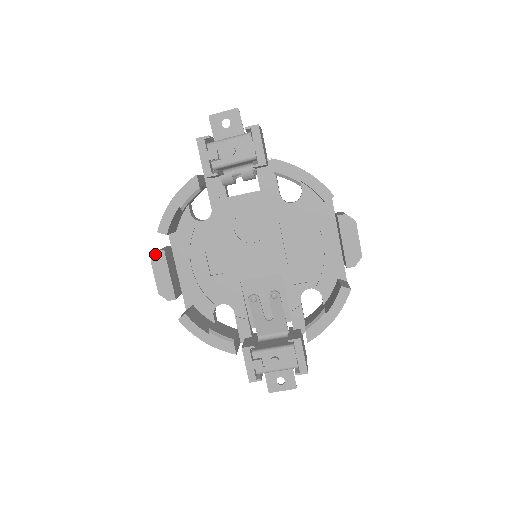
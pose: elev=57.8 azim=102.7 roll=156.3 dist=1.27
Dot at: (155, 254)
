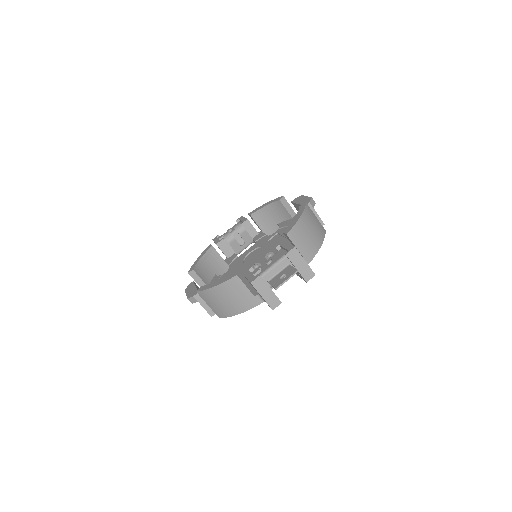
Dot at: (188, 286)
